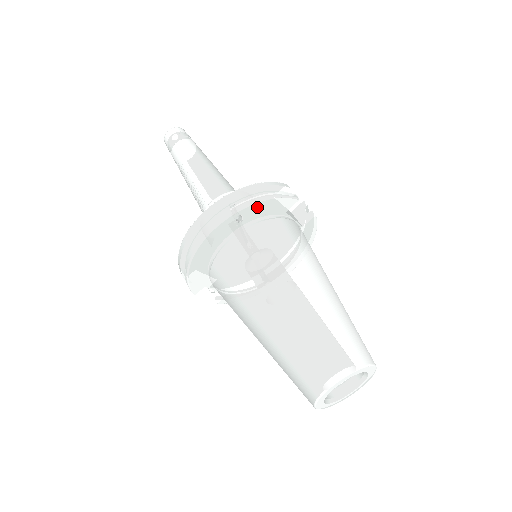
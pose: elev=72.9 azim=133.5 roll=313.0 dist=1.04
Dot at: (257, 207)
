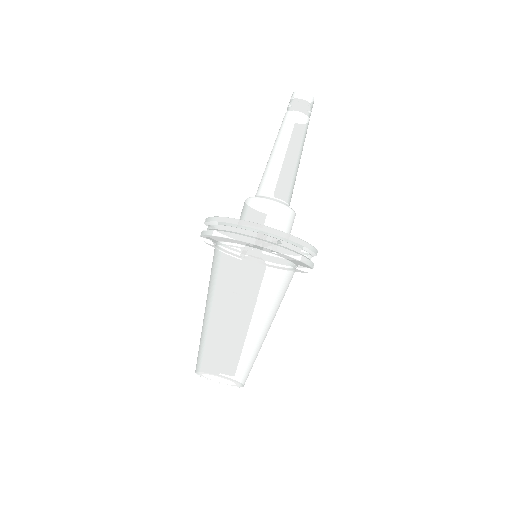
Dot at: (290, 257)
